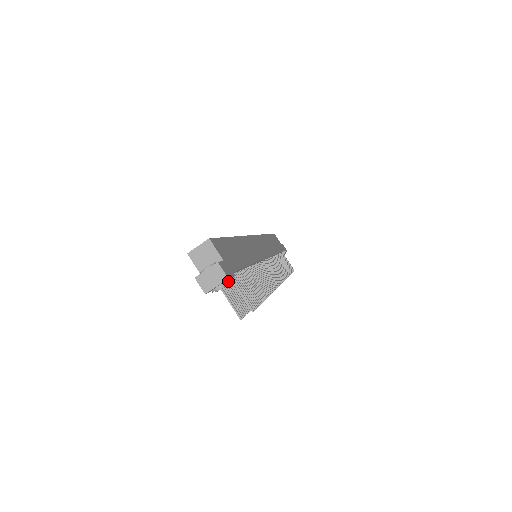
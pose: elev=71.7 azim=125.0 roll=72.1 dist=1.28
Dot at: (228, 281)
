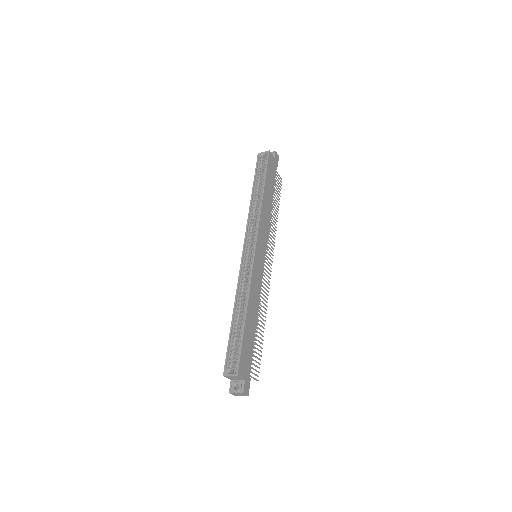
Dot at: (247, 389)
